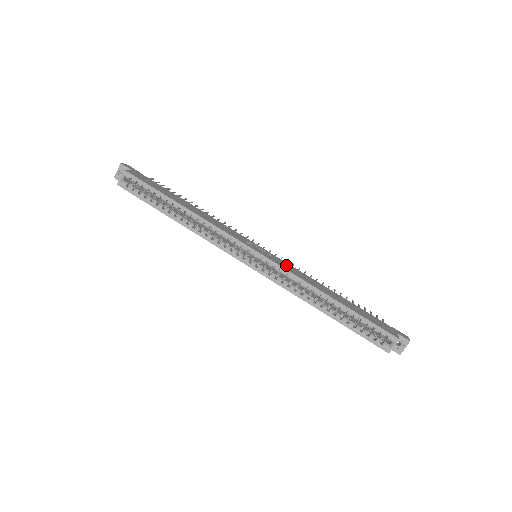
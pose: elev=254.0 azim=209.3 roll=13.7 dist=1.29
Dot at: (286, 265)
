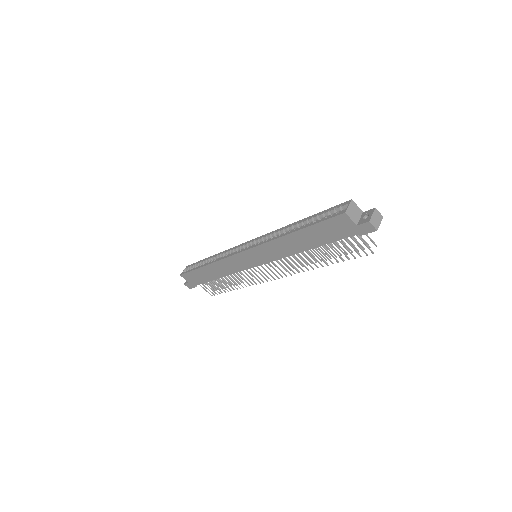
Dot at: occluded
